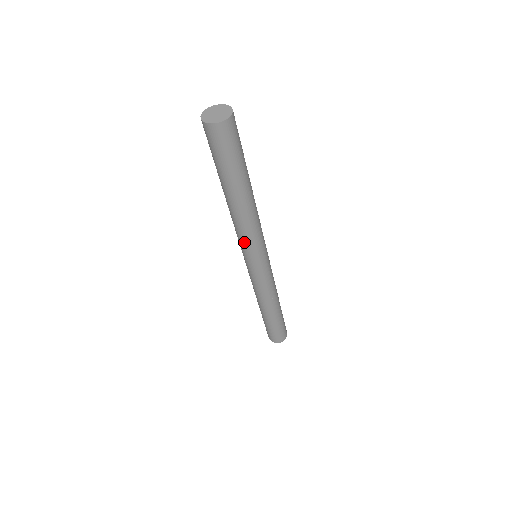
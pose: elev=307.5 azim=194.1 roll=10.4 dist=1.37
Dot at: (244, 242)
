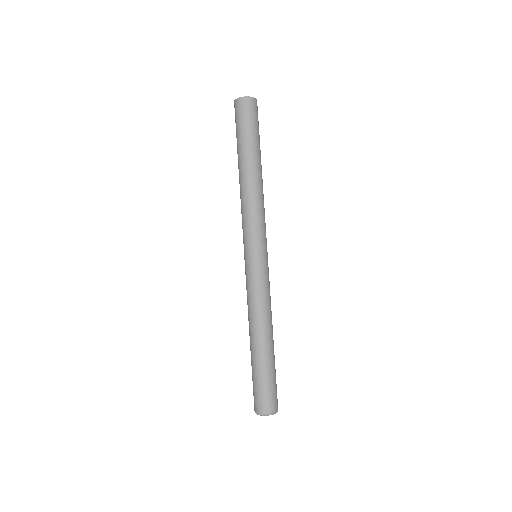
Dot at: (249, 222)
